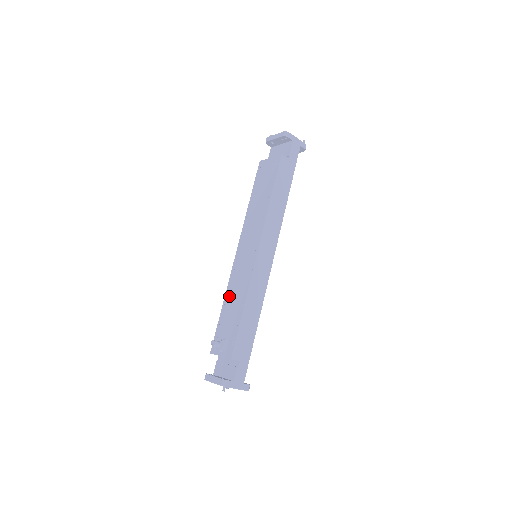
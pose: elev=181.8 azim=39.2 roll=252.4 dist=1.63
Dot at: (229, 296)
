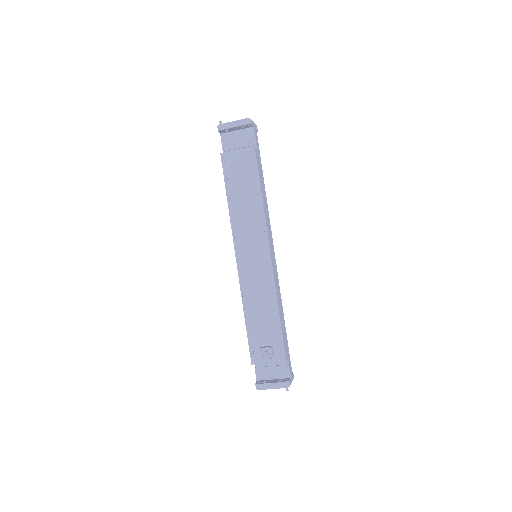
Dot at: (250, 305)
